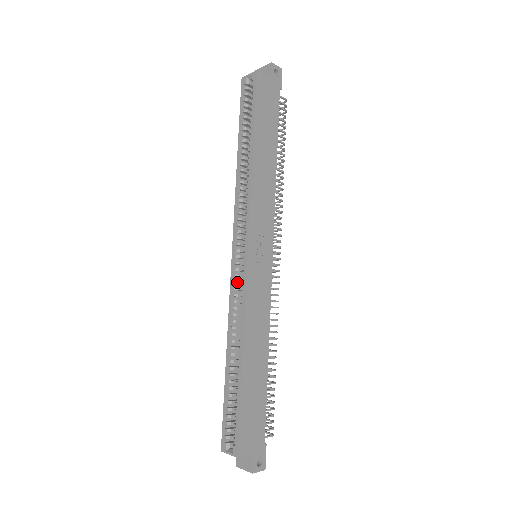
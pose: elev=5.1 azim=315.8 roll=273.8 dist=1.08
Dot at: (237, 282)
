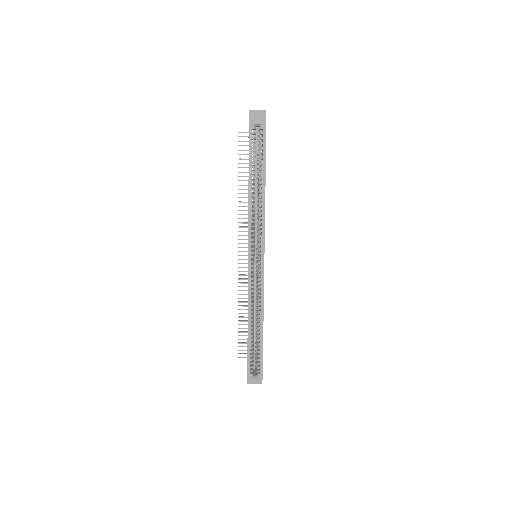
Dot at: occluded
